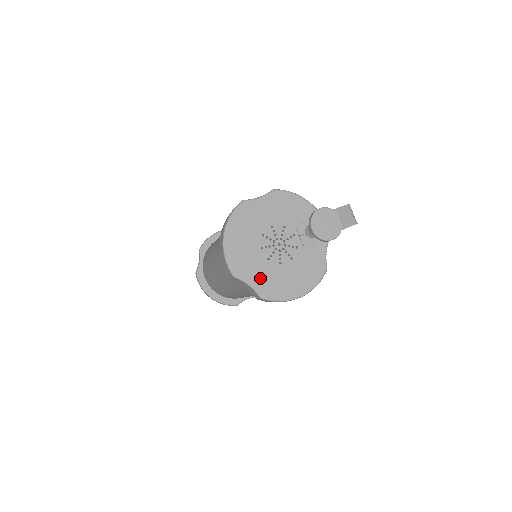
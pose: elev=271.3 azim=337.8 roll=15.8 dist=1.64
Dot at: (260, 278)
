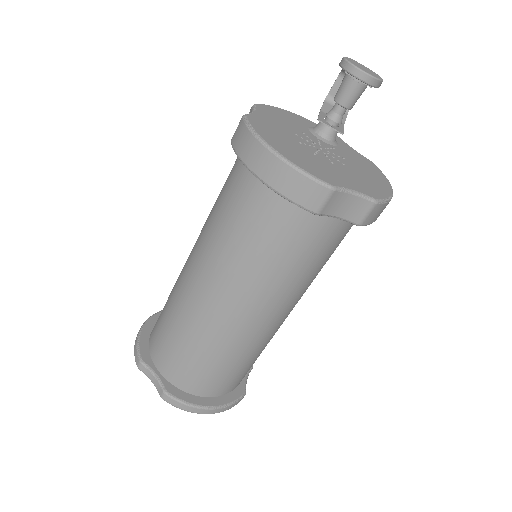
Dot at: (351, 182)
